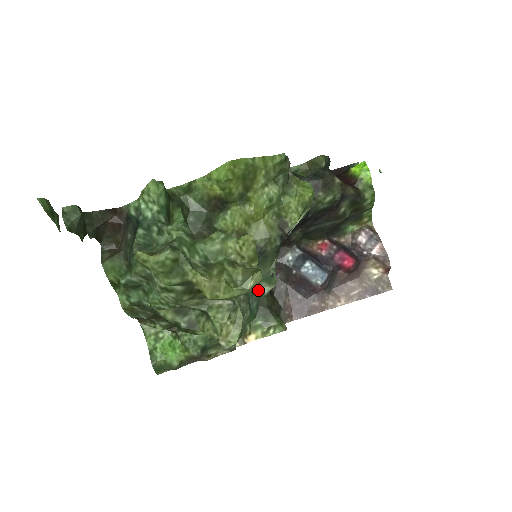
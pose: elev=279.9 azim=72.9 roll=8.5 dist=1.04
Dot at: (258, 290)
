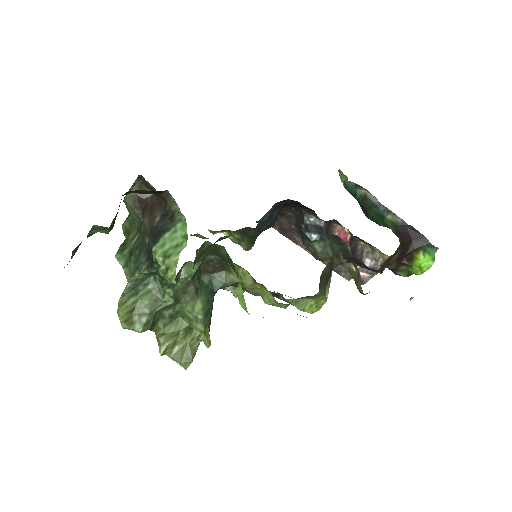
Dot at: occluded
